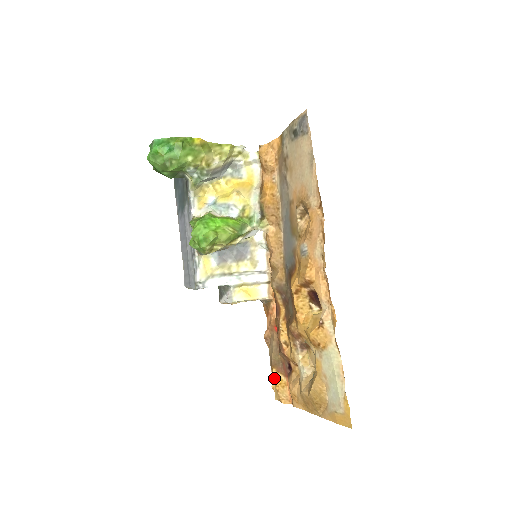
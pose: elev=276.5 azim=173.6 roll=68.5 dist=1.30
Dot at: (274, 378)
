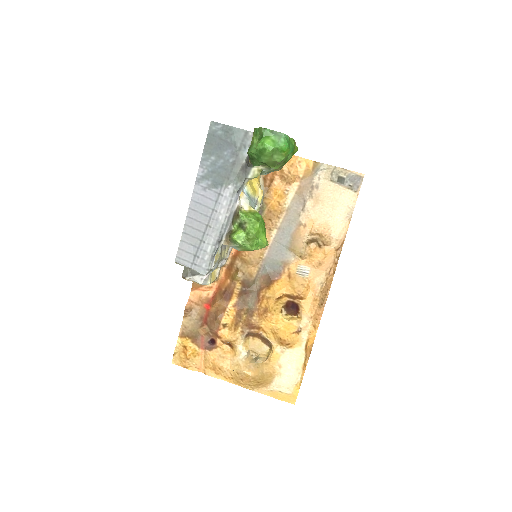
Dot at: (186, 347)
